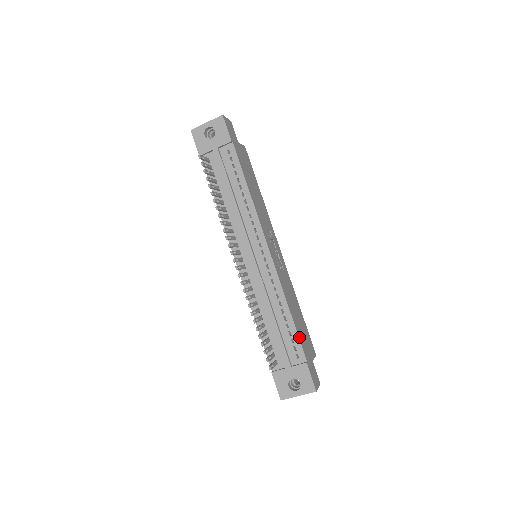
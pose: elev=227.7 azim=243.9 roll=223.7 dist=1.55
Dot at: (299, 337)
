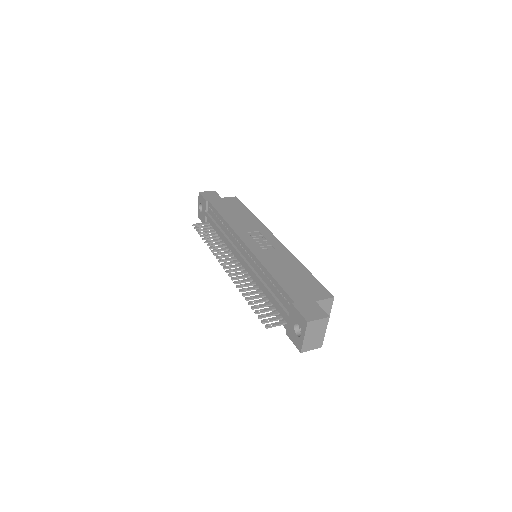
Dot at: (283, 288)
